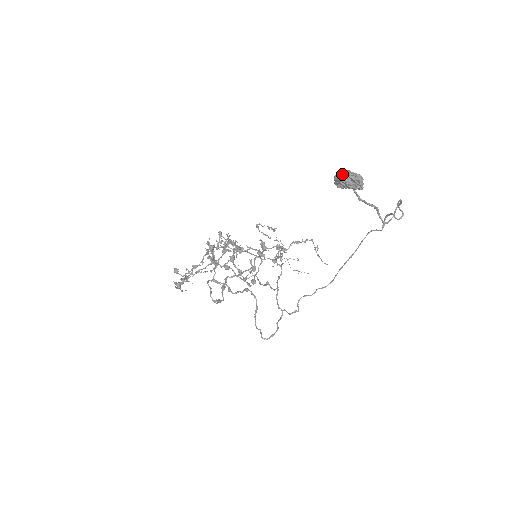
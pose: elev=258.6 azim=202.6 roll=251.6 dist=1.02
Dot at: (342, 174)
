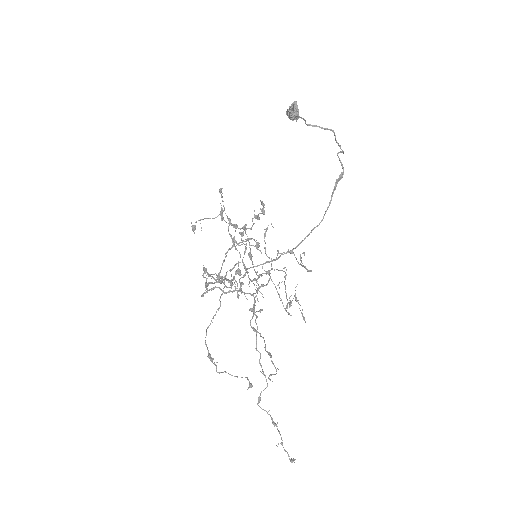
Dot at: occluded
